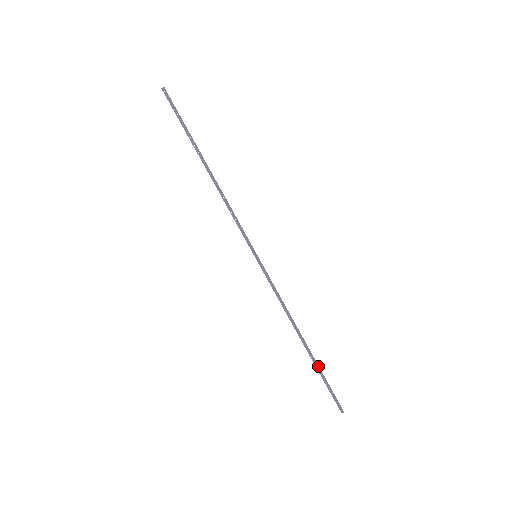
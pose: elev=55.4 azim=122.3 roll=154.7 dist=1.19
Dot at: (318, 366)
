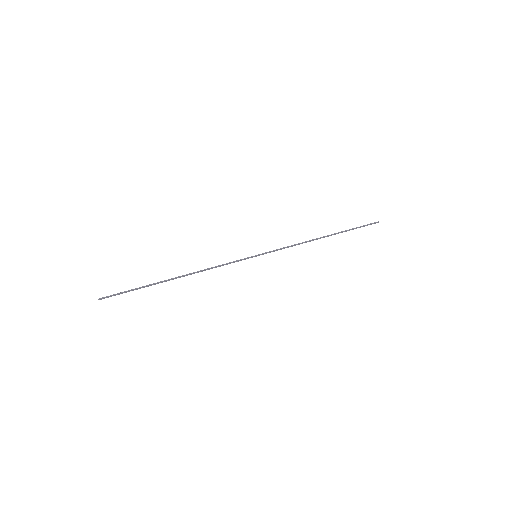
Dot at: occluded
